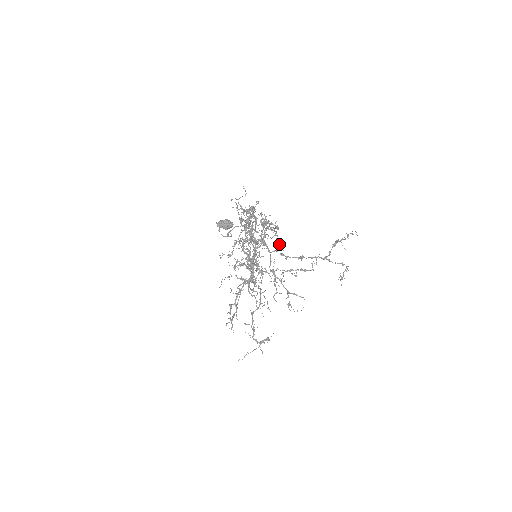
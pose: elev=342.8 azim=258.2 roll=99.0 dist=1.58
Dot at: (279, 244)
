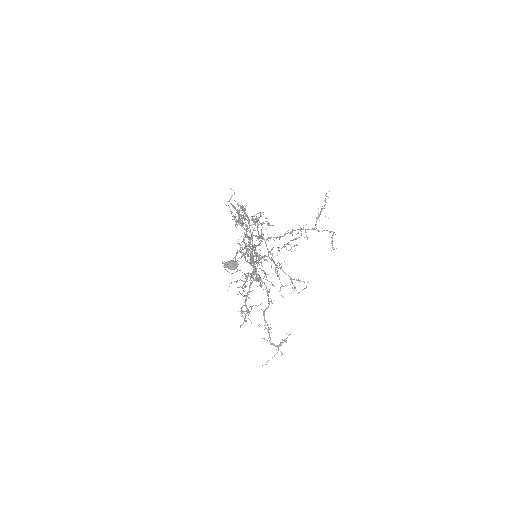
Dot at: occluded
